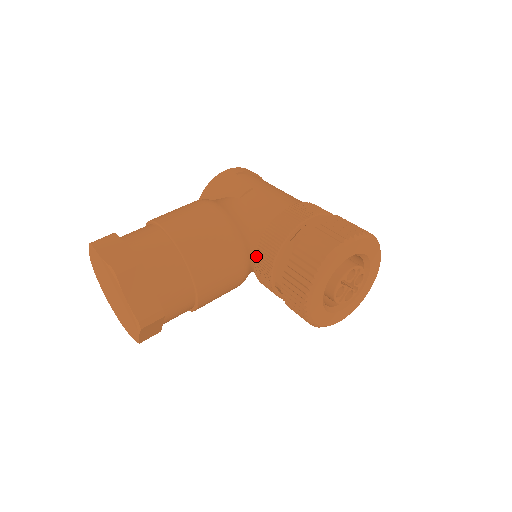
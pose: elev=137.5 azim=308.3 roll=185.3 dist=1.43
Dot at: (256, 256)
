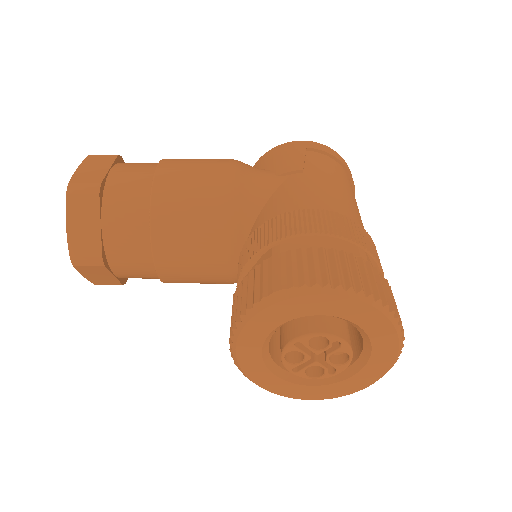
Dot at: (240, 253)
